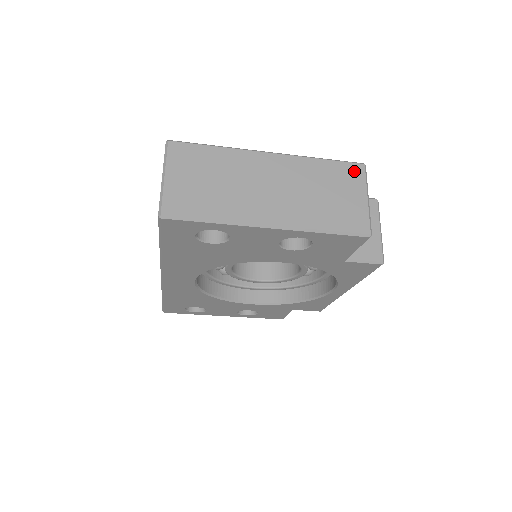
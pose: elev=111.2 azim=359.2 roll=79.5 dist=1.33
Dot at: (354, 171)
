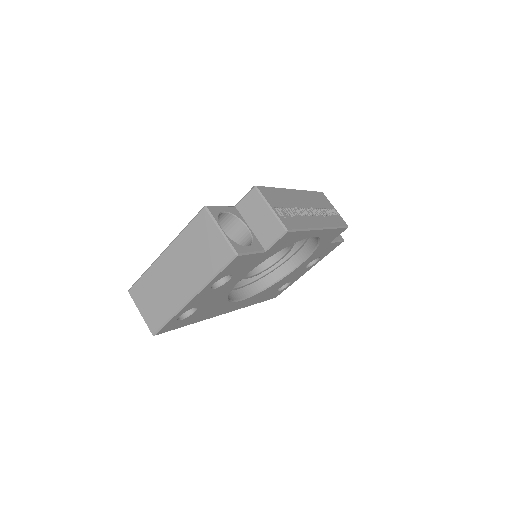
Dot at: (202, 219)
